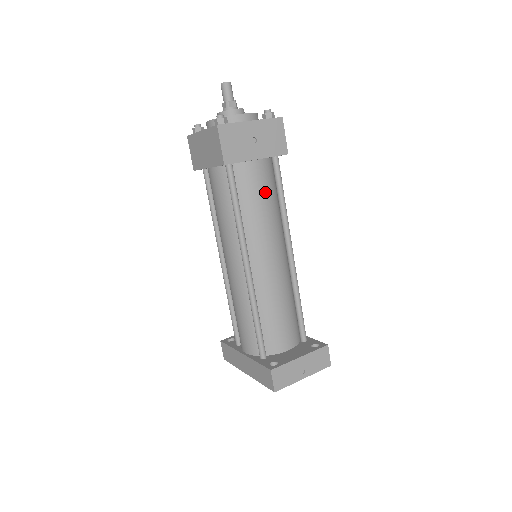
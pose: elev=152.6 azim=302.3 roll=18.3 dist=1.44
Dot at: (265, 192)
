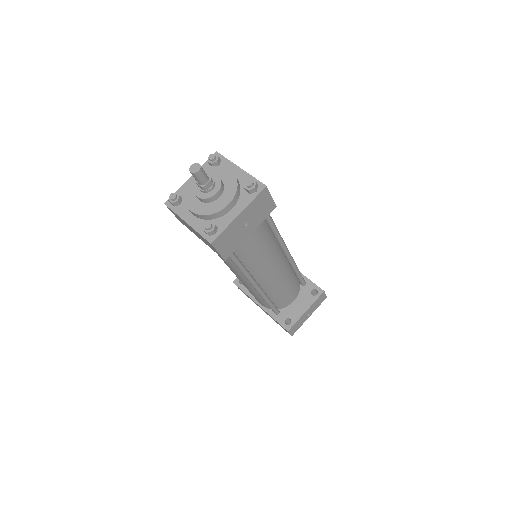
Dot at: (261, 243)
